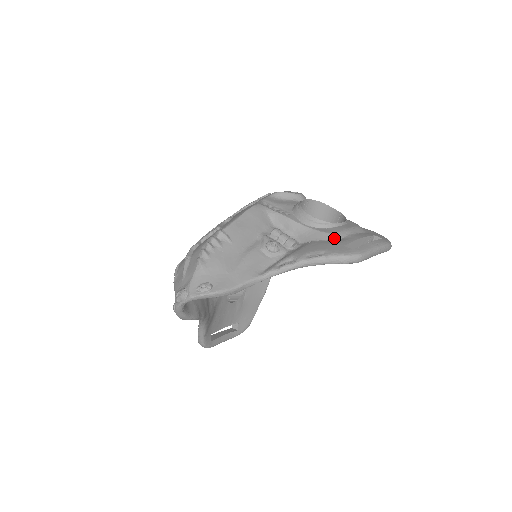
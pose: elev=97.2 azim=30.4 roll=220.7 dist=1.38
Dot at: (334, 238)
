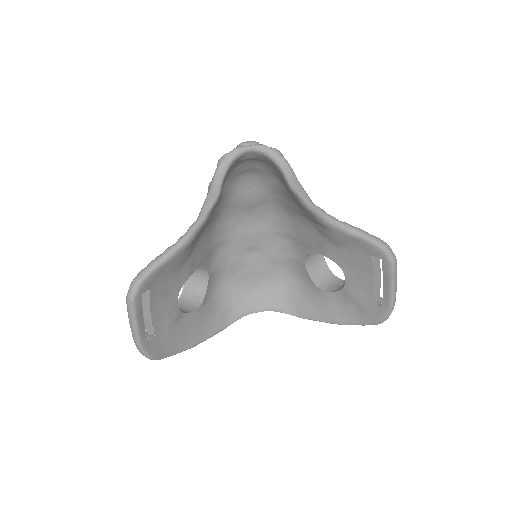
Dot at: occluded
